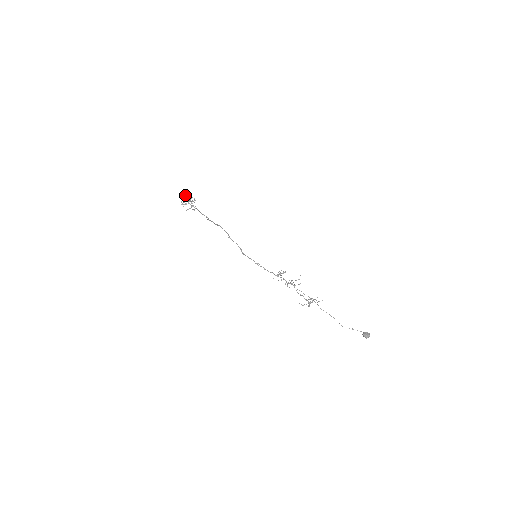
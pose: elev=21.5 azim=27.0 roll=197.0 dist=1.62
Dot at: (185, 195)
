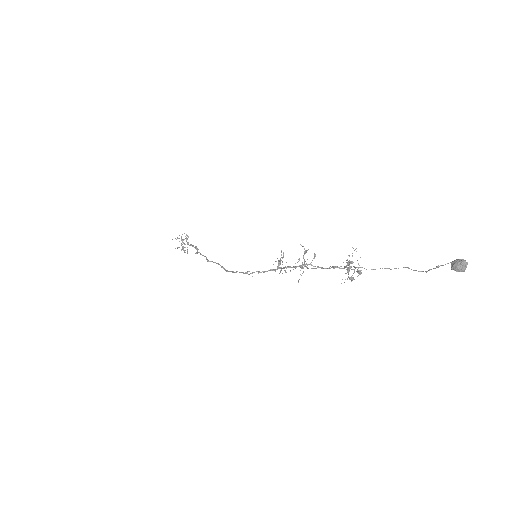
Dot at: occluded
